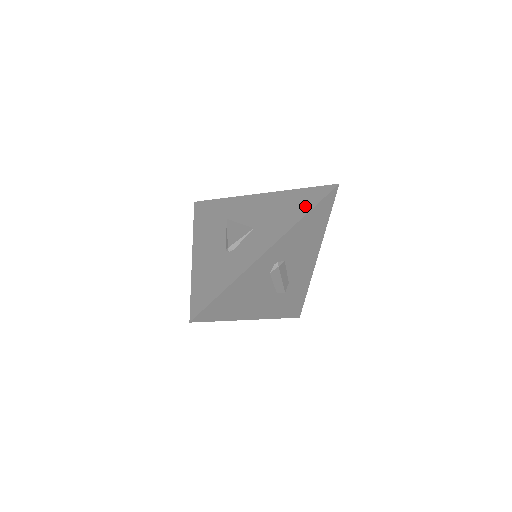
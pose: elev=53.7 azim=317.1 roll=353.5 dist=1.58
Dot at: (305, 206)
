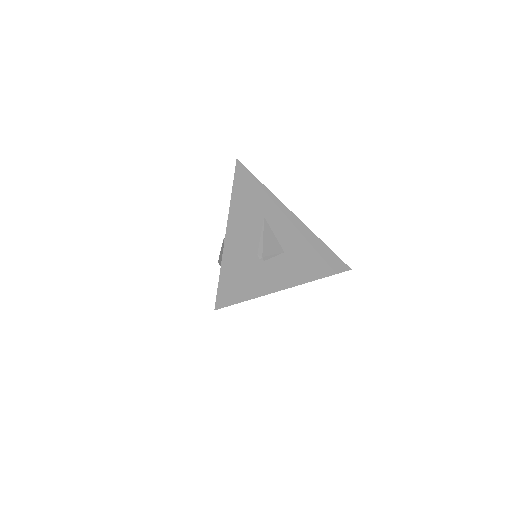
Dot at: (326, 268)
